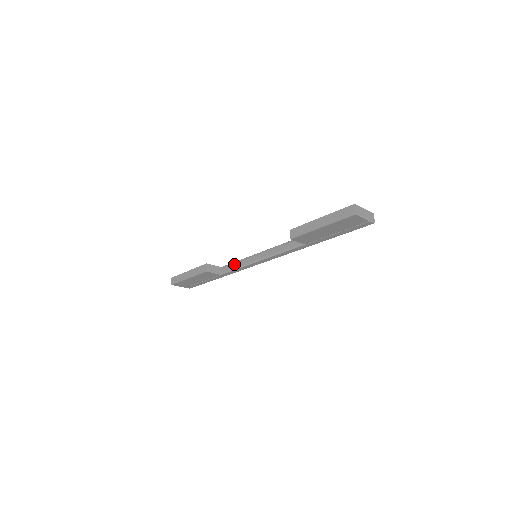
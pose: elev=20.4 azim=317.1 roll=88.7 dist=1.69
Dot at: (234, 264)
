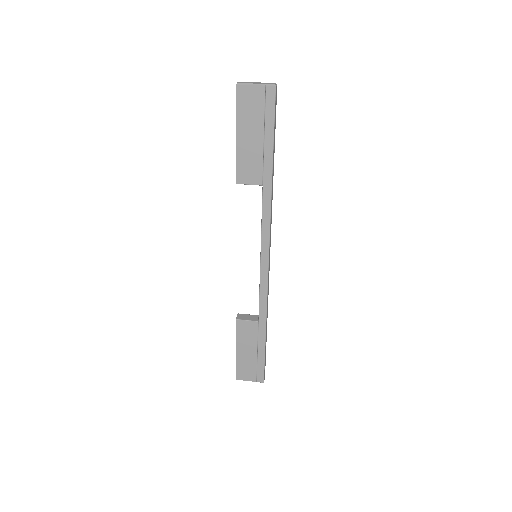
Dot at: occluded
